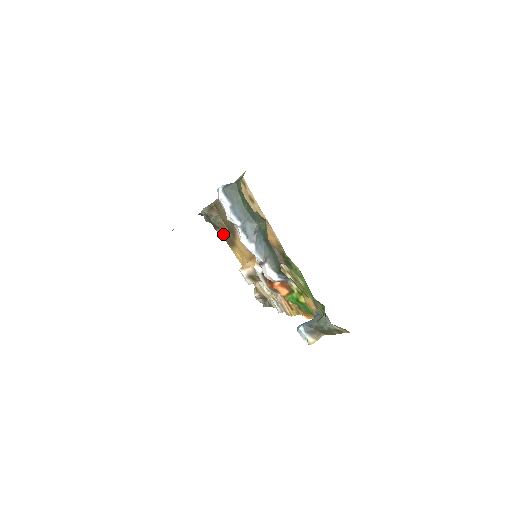
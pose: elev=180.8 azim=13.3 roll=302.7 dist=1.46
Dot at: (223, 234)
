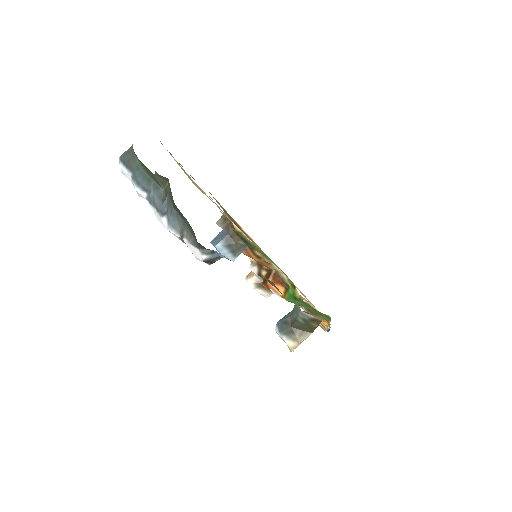
Dot at: occluded
